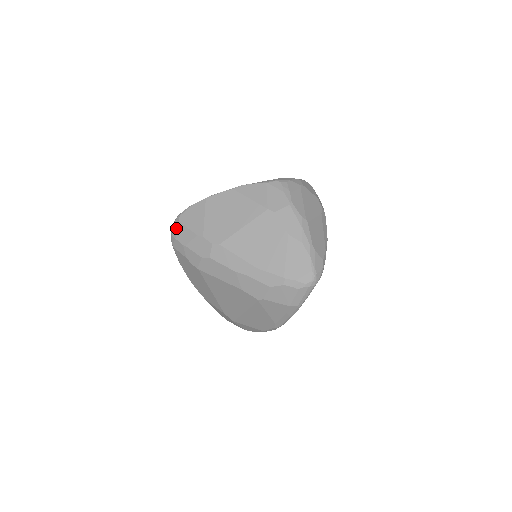
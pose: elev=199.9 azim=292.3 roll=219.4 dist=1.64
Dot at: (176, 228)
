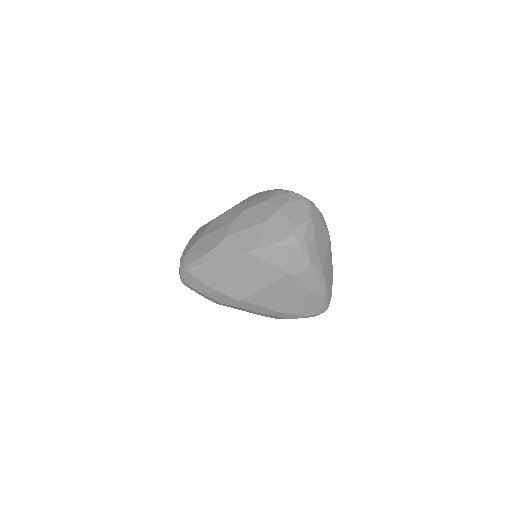
Dot at: (189, 279)
